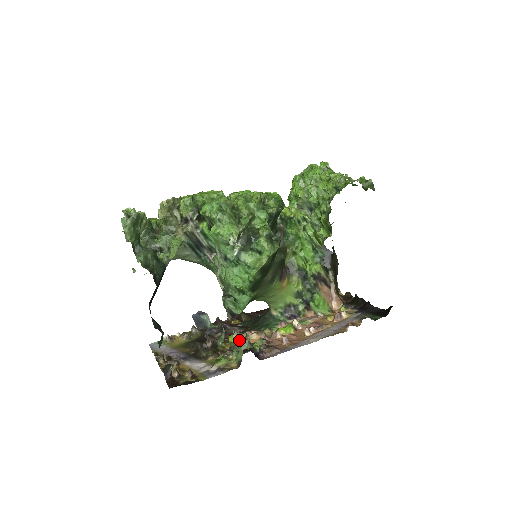
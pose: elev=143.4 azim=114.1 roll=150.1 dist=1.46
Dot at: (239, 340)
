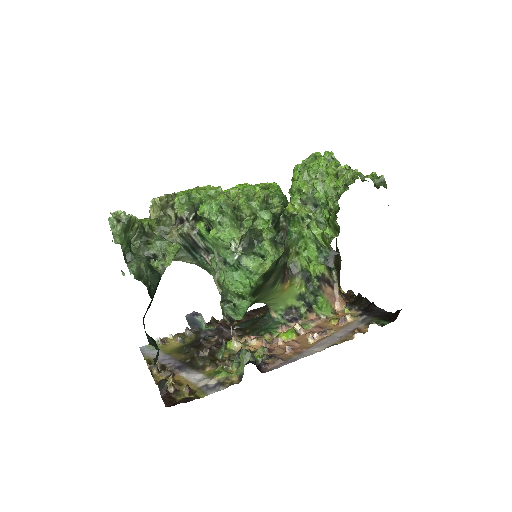
Dot at: (239, 350)
